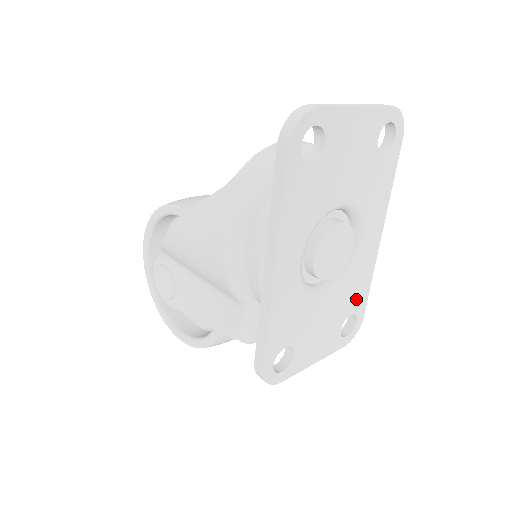
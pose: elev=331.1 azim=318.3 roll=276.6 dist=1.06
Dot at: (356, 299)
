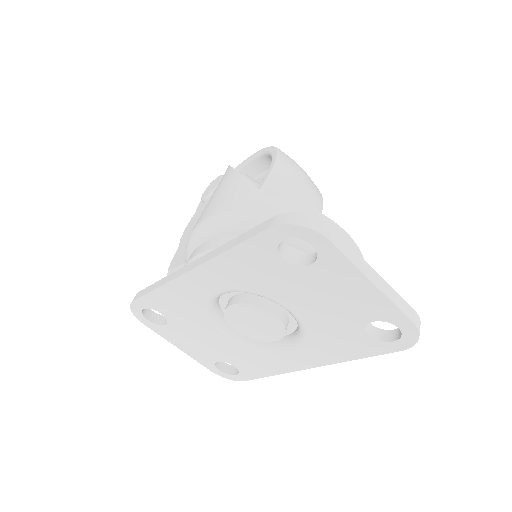
Dot at: (248, 366)
